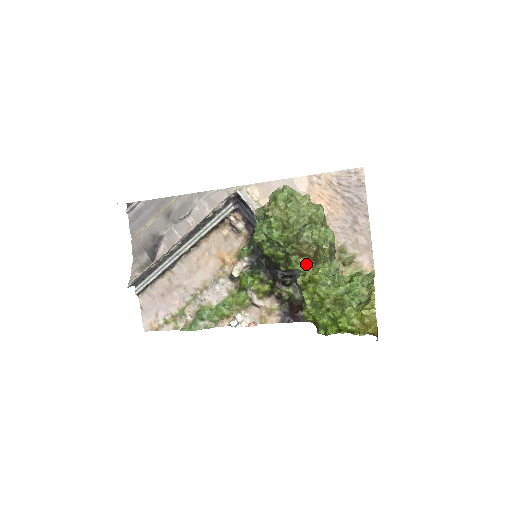
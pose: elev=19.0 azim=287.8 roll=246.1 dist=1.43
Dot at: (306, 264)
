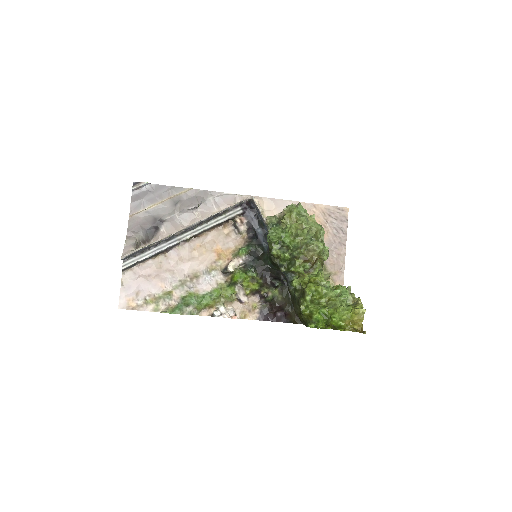
Dot at: occluded
